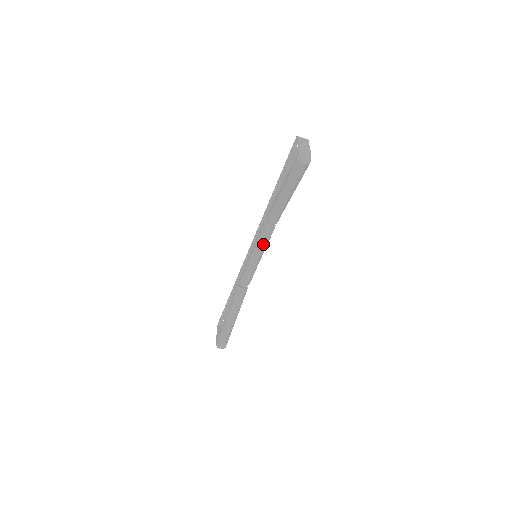
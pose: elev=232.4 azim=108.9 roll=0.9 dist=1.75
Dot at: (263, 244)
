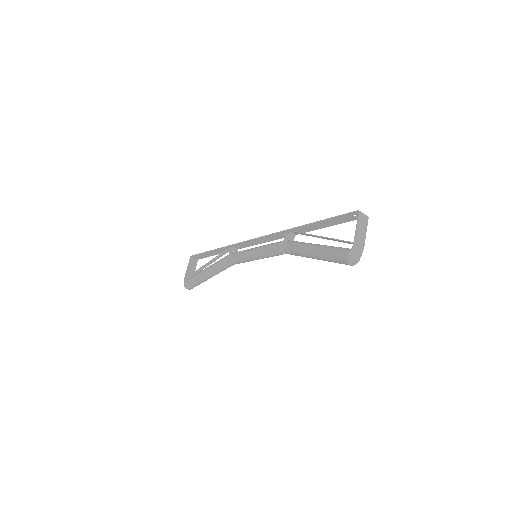
Dot at: (268, 257)
